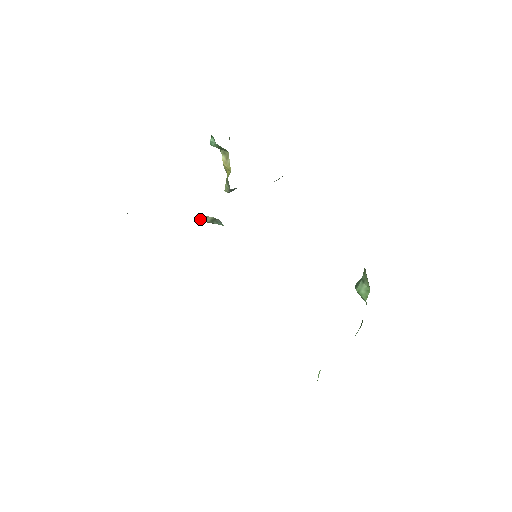
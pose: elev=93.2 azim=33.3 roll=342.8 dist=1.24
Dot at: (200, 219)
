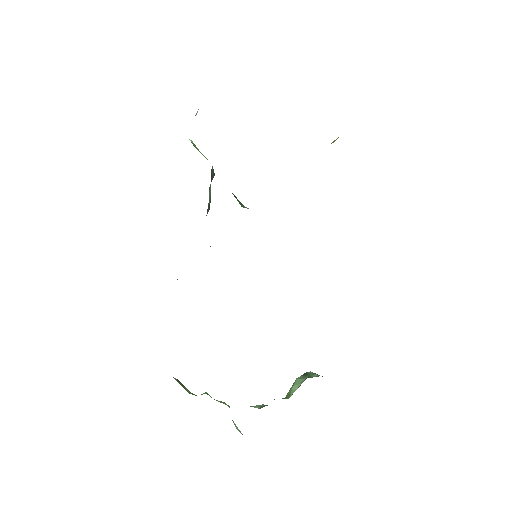
Dot at: occluded
